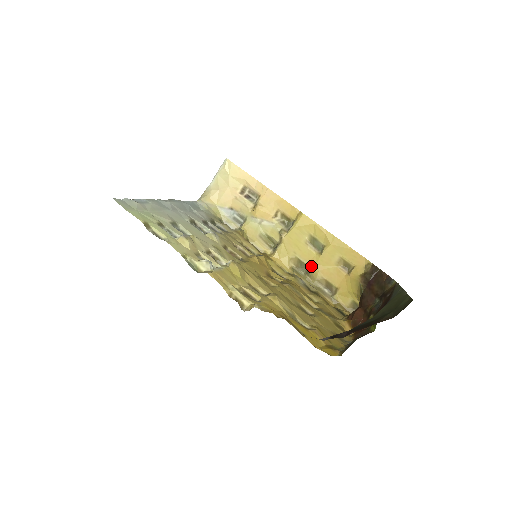
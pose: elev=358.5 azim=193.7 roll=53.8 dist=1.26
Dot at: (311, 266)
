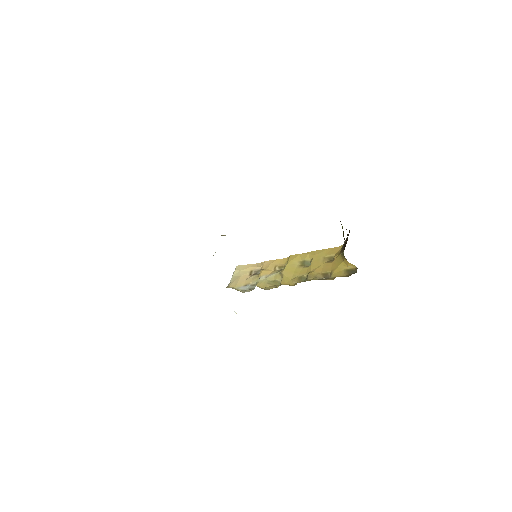
Dot at: occluded
